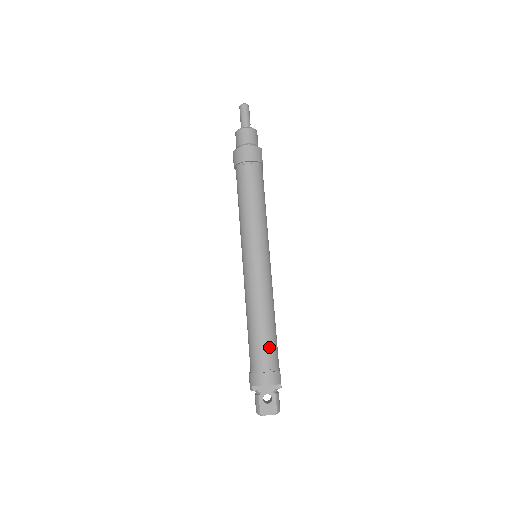
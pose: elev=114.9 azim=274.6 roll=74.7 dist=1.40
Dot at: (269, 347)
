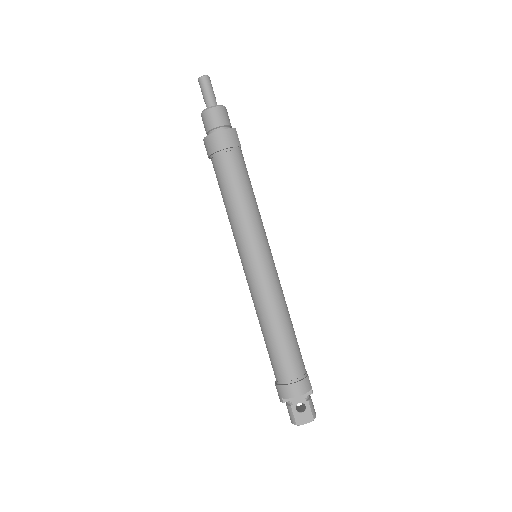
Dot at: (292, 355)
